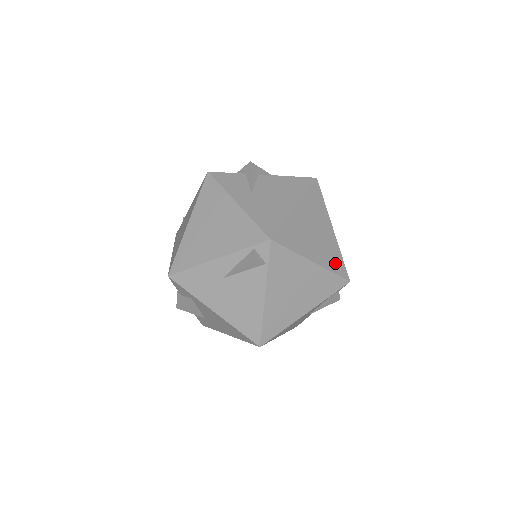
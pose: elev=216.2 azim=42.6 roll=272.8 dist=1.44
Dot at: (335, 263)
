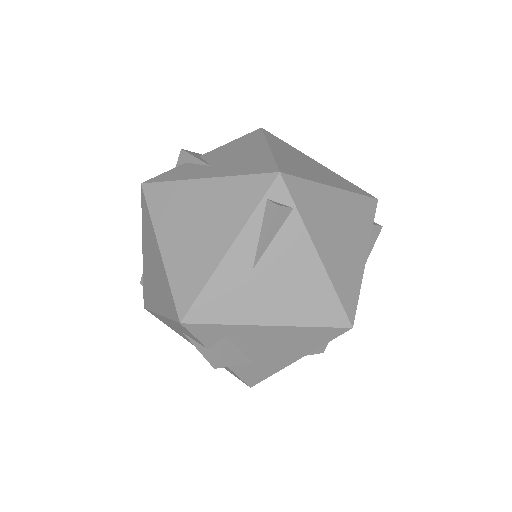
Dot at: (350, 187)
